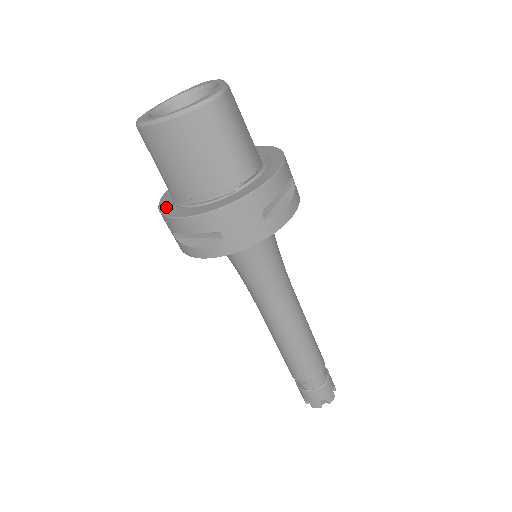
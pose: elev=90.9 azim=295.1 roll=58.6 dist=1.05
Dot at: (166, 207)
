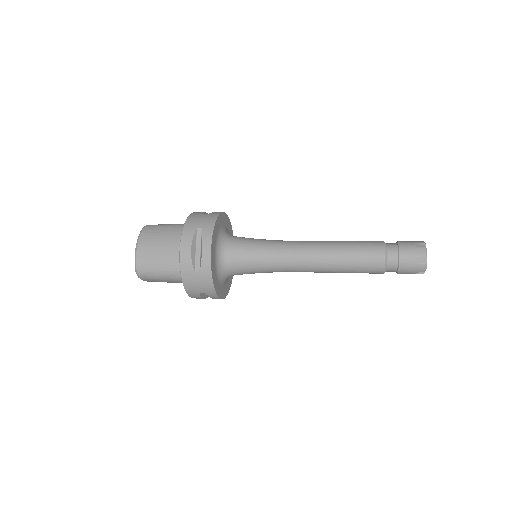
Dot at: (182, 275)
